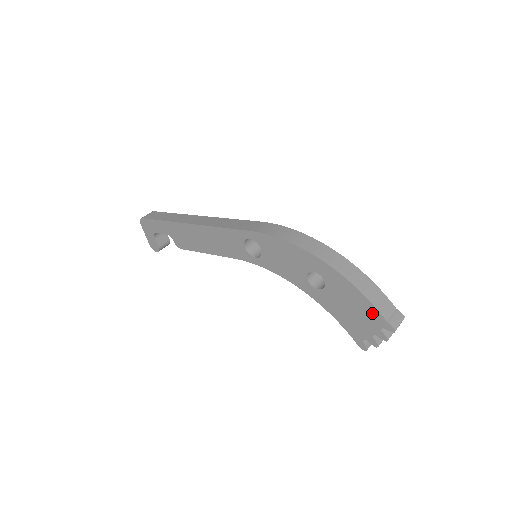
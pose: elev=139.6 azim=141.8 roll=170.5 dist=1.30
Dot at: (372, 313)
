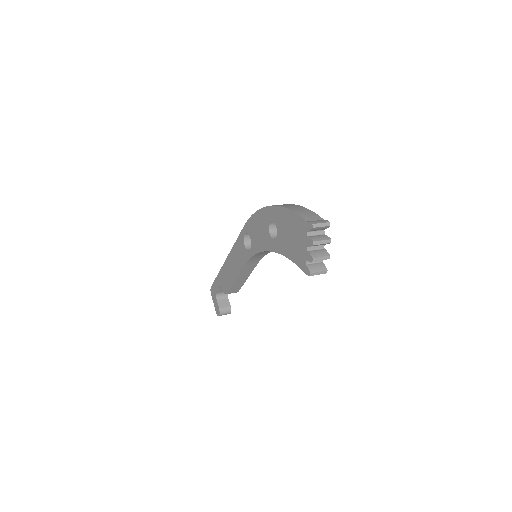
Dot at: (299, 223)
